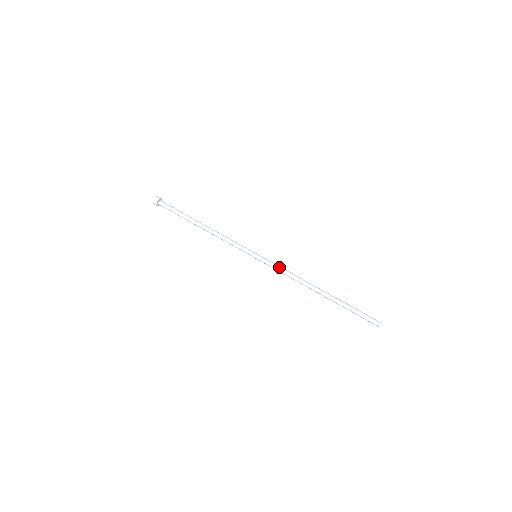
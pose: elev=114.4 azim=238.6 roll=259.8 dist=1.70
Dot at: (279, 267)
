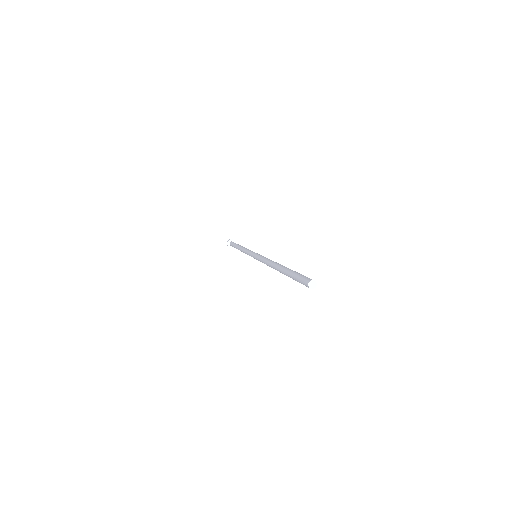
Dot at: occluded
